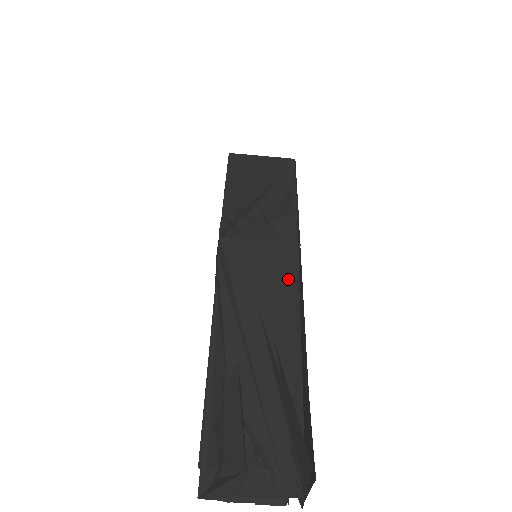
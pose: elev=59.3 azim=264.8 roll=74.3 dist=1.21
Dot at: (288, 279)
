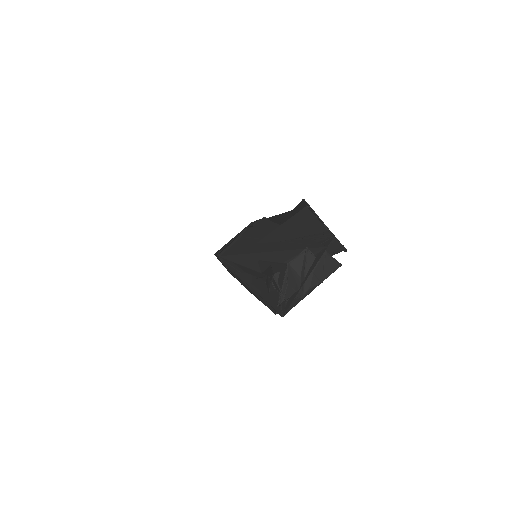
Dot at: (266, 225)
